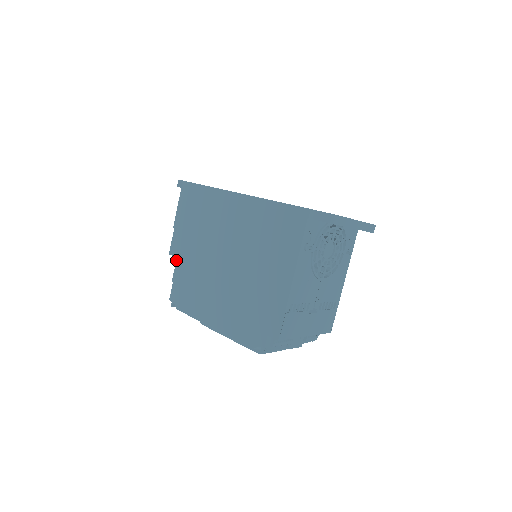
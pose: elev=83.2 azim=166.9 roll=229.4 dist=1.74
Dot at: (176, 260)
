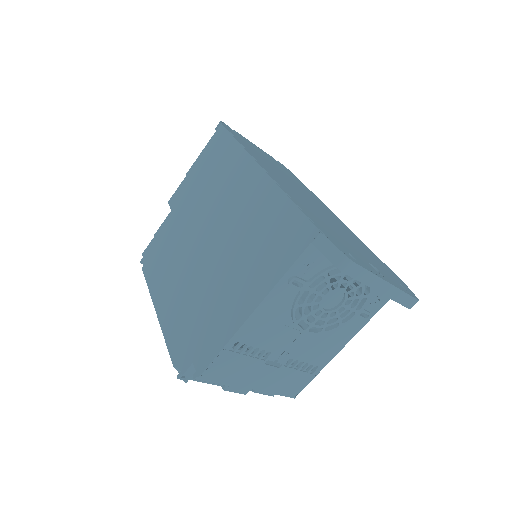
Dot at: (169, 213)
